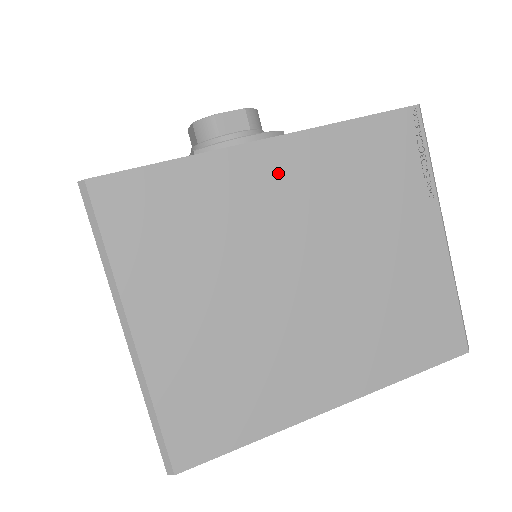
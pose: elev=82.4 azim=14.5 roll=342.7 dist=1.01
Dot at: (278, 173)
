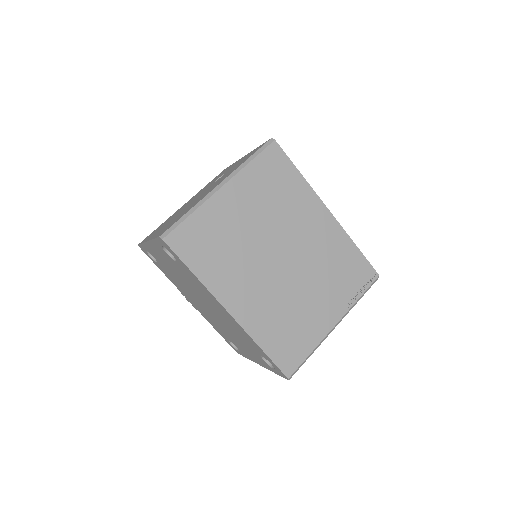
Dot at: (318, 222)
